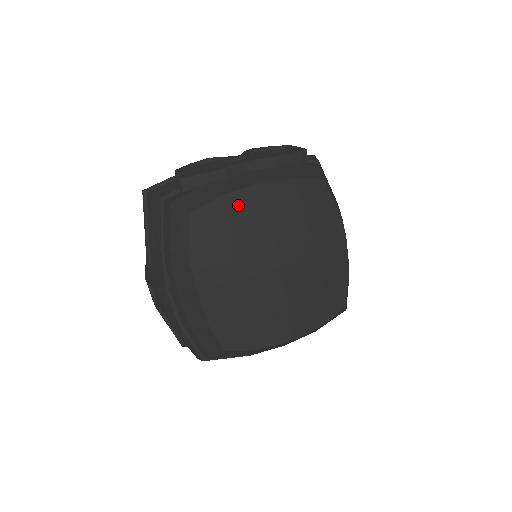
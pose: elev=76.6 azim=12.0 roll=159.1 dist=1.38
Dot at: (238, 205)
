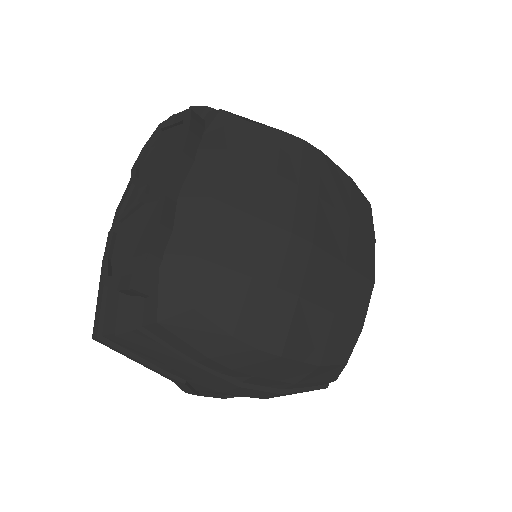
Dot at: (220, 242)
